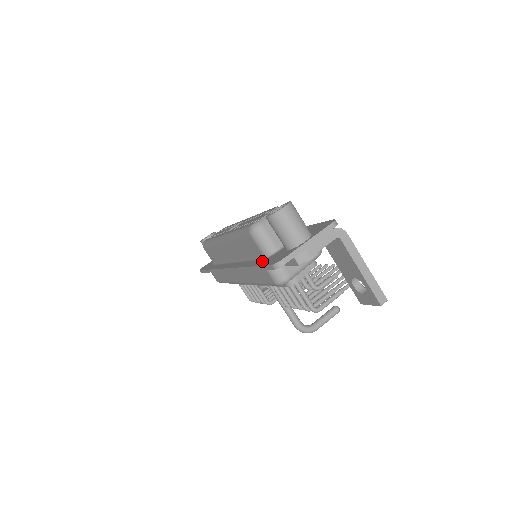
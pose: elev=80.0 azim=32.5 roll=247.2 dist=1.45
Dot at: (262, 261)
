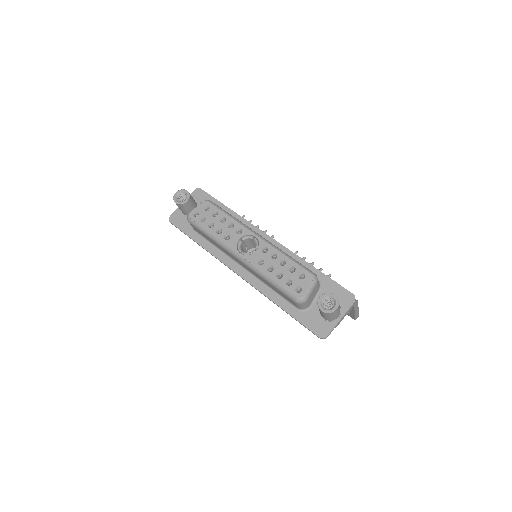
Dot at: (298, 314)
